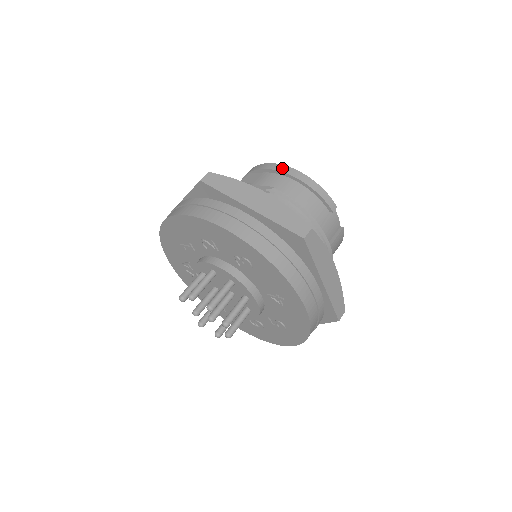
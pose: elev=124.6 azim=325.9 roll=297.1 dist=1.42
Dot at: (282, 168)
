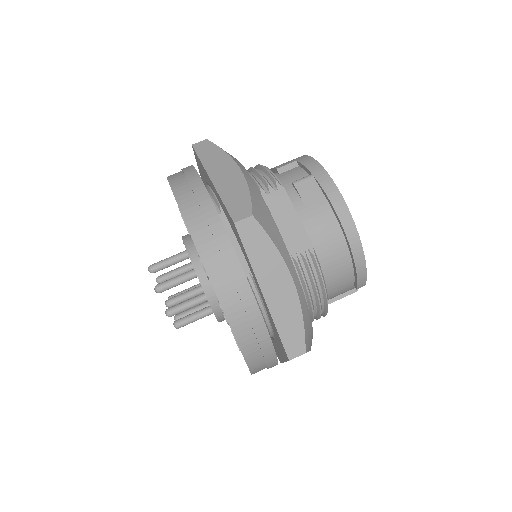
Dot at: (347, 220)
